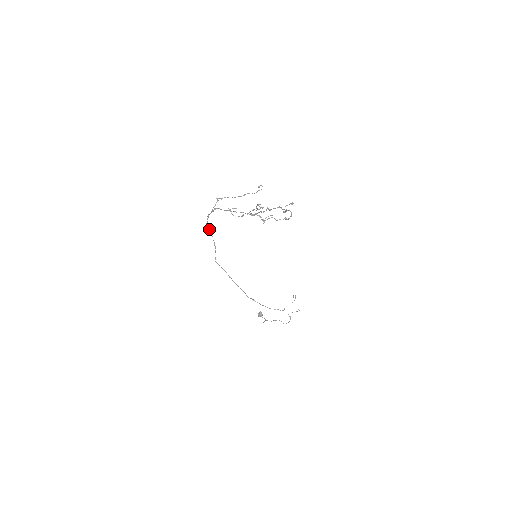
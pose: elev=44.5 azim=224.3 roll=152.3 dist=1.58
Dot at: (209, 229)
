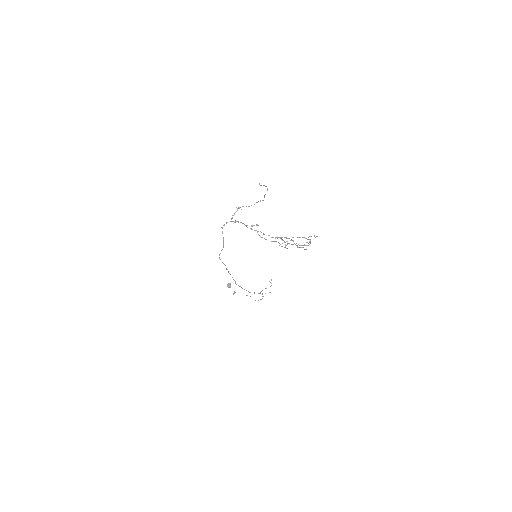
Dot at: (222, 232)
